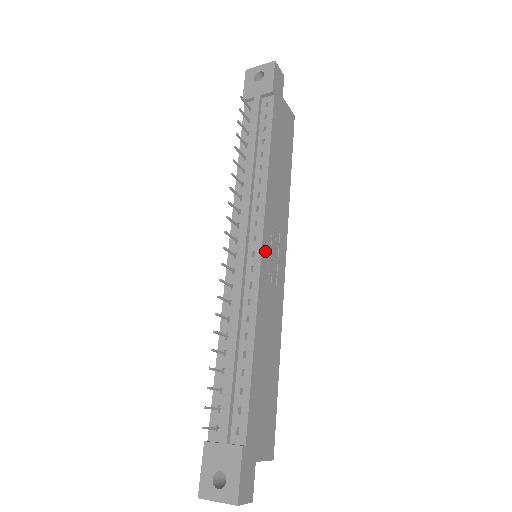
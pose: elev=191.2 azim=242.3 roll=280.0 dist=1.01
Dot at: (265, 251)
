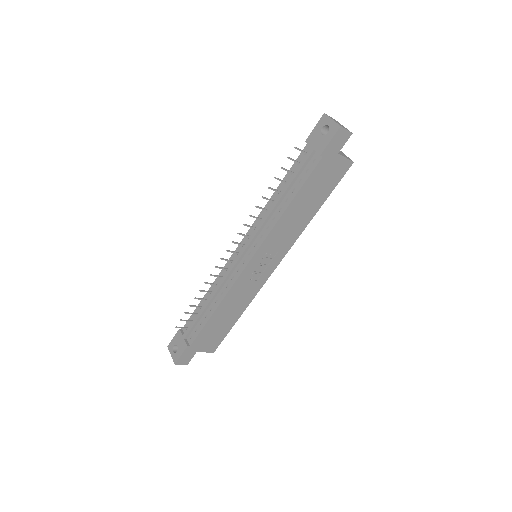
Dot at: (252, 264)
